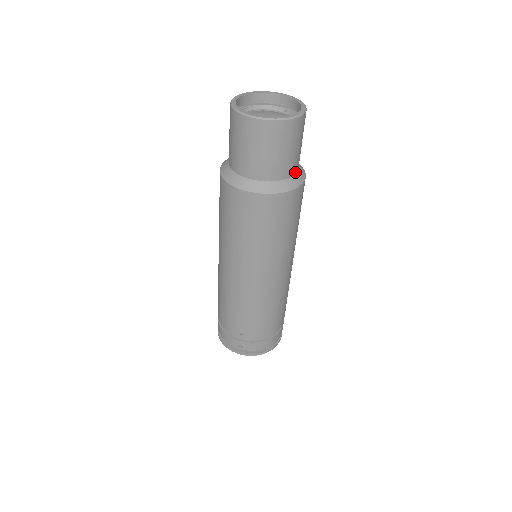
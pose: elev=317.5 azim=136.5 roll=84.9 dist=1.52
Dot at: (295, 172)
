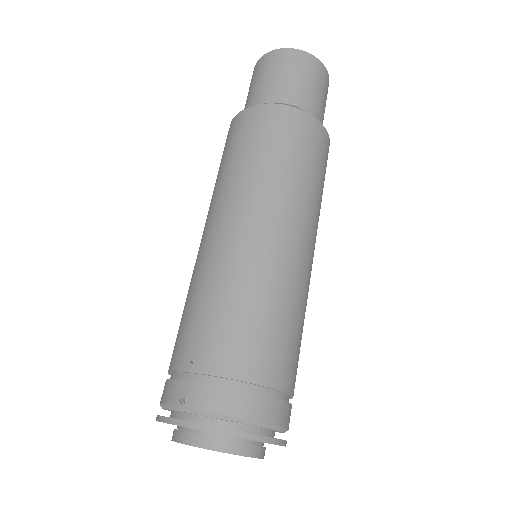
Dot at: (312, 115)
